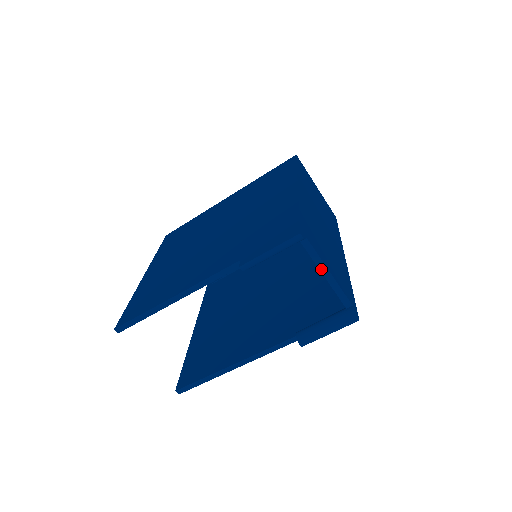
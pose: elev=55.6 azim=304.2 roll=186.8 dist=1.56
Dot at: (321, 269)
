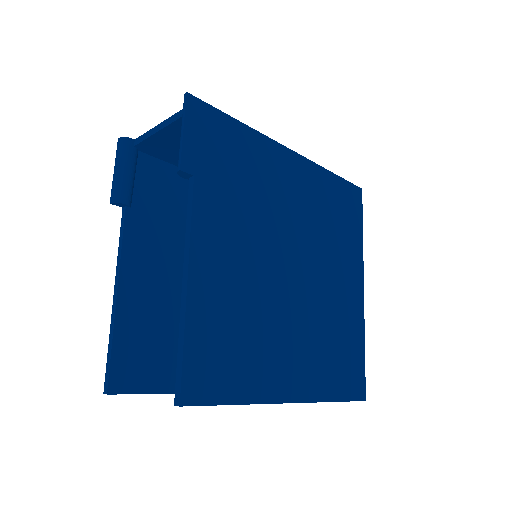
Dot at: (156, 132)
